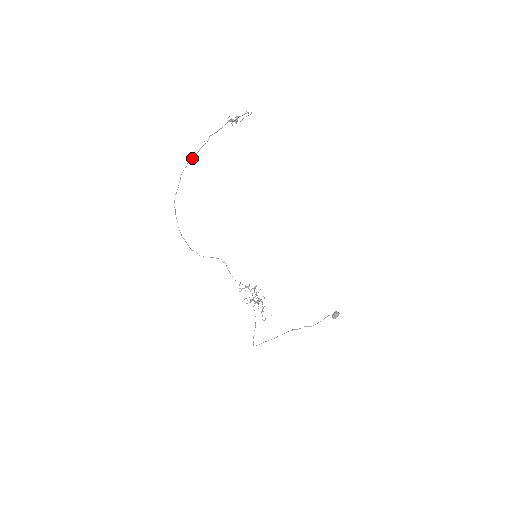
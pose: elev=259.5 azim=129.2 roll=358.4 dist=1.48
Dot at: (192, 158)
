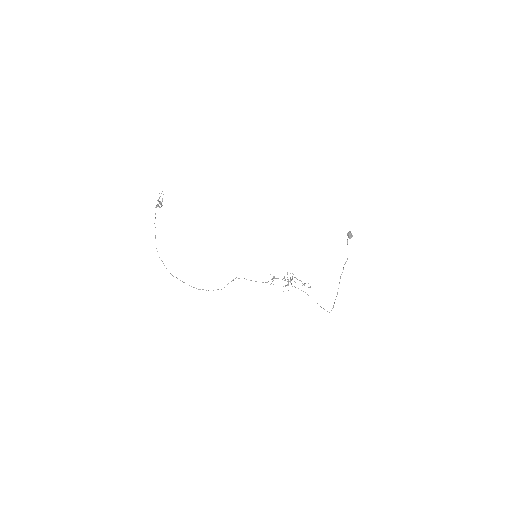
Dot at: occluded
